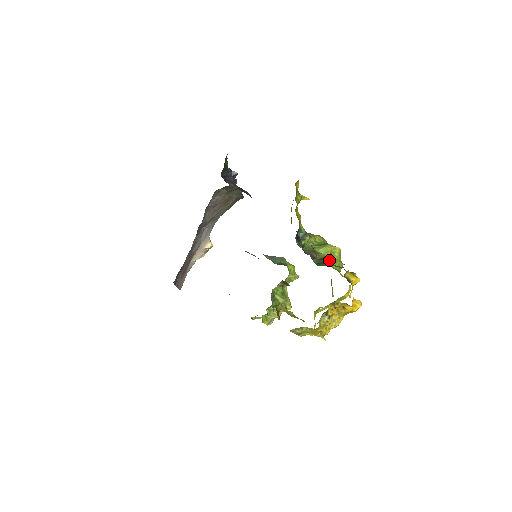
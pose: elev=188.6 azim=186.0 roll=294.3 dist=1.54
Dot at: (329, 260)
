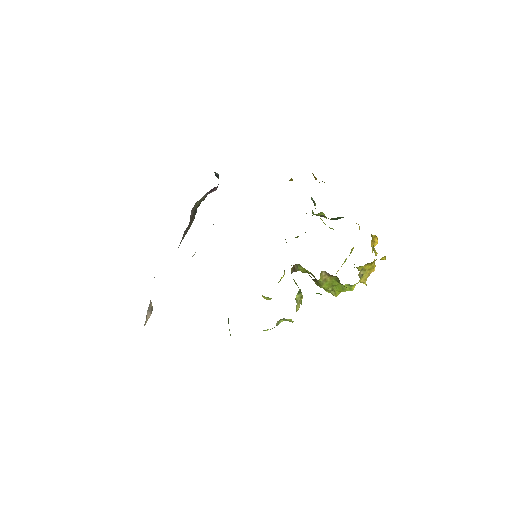
Dot at: occluded
